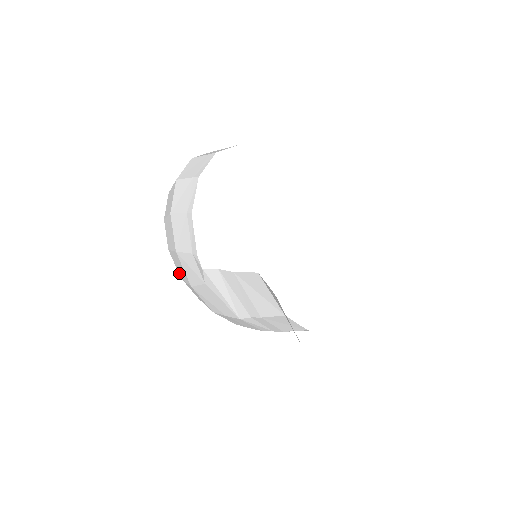
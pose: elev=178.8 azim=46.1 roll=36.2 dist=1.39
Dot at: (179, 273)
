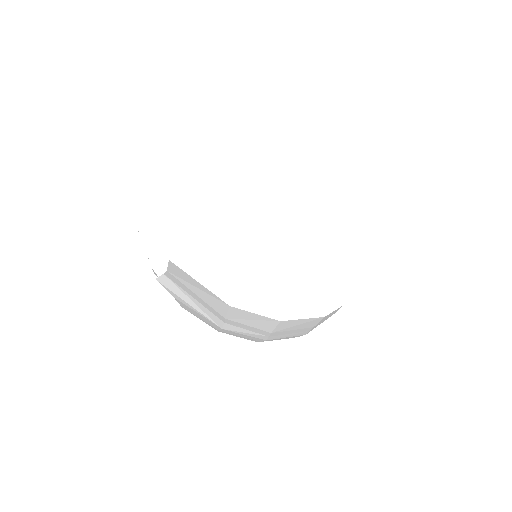
Dot at: occluded
